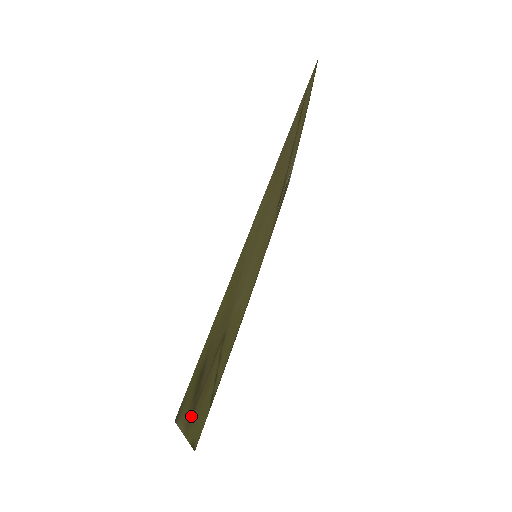
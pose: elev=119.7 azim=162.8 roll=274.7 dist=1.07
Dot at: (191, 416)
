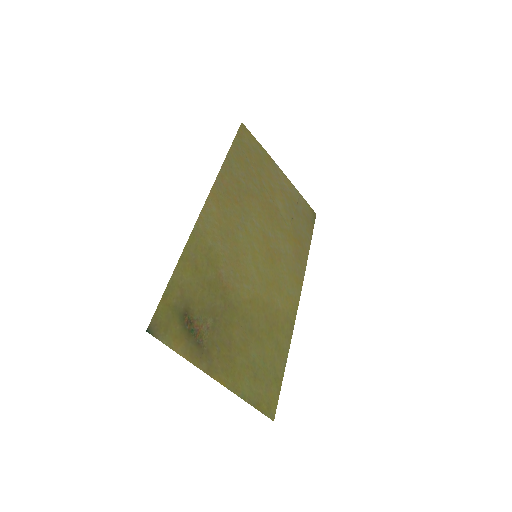
Dot at: (202, 355)
